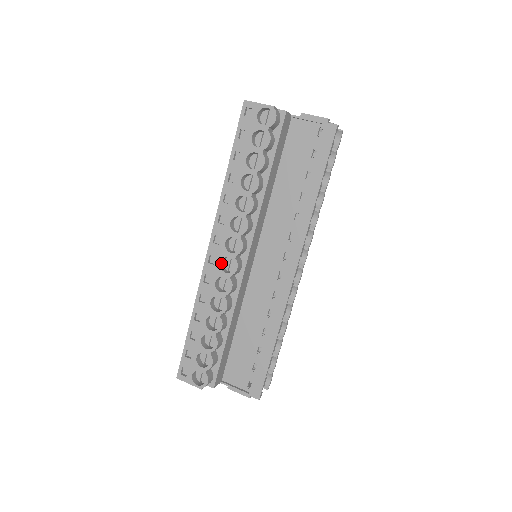
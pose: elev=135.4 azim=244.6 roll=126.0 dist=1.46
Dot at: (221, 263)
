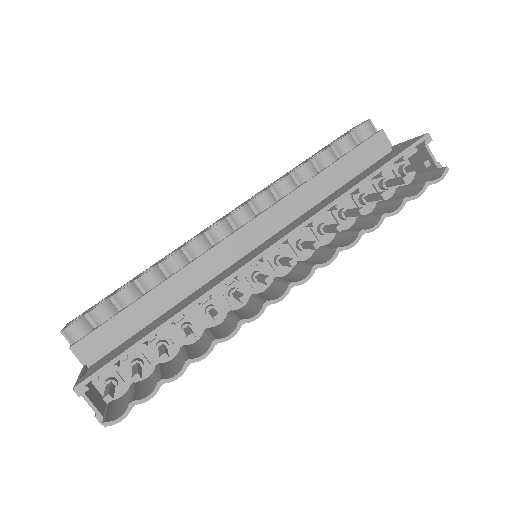
Dot at: occluded
